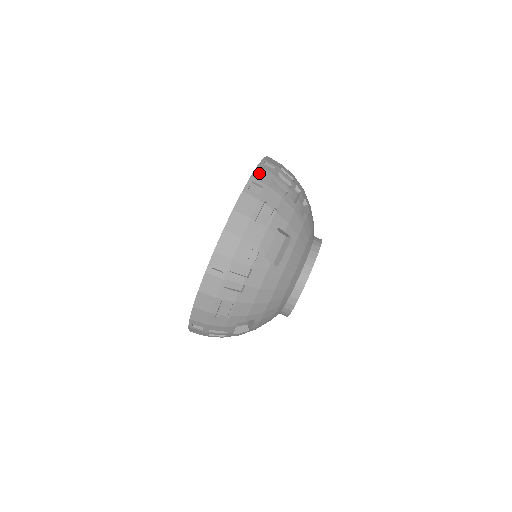
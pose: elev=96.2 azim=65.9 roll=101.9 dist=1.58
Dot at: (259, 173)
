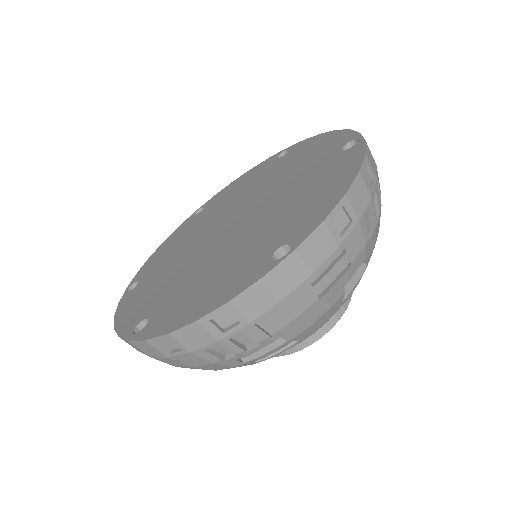
Dot at: (189, 333)
